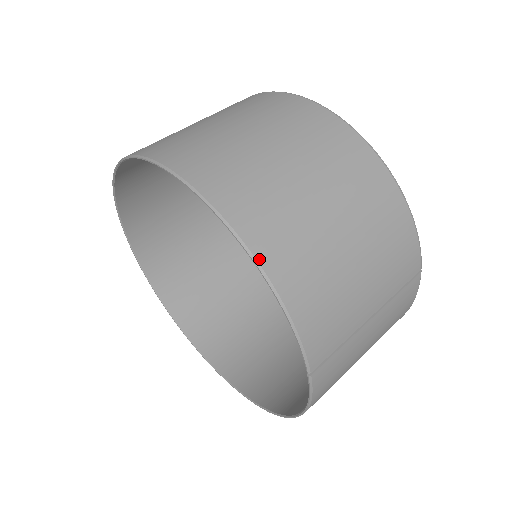
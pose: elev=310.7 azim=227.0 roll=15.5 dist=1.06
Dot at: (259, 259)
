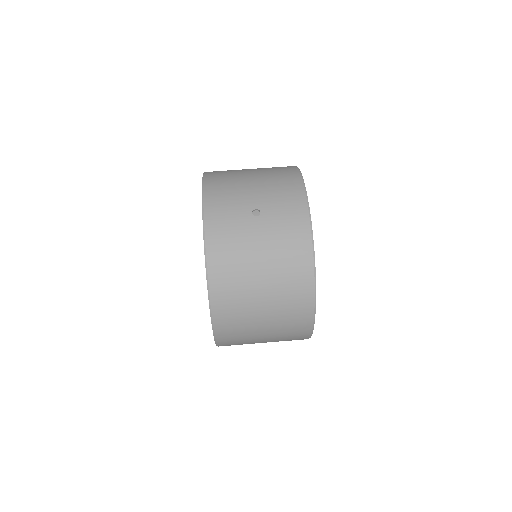
Dot at: (217, 338)
